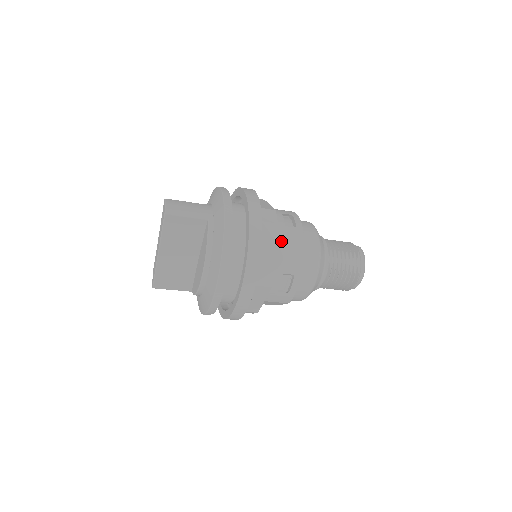
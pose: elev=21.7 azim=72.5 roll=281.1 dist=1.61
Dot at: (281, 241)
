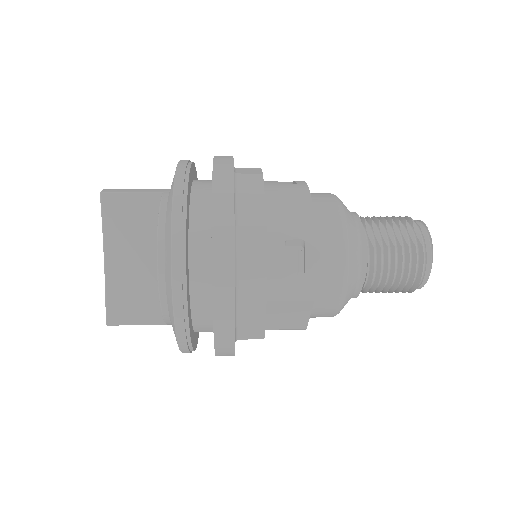
Dot at: (273, 197)
